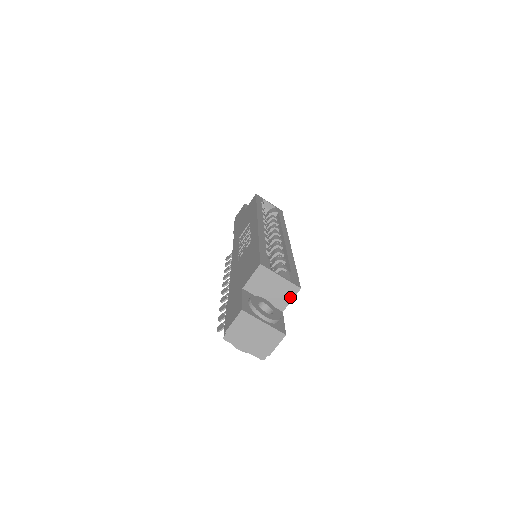
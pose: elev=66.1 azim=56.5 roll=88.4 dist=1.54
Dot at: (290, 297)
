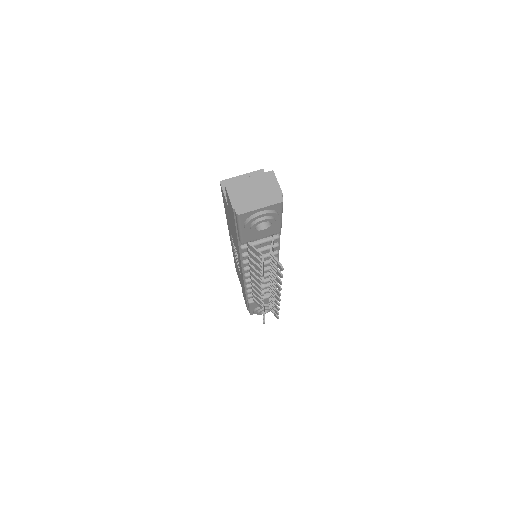
Dot at: occluded
